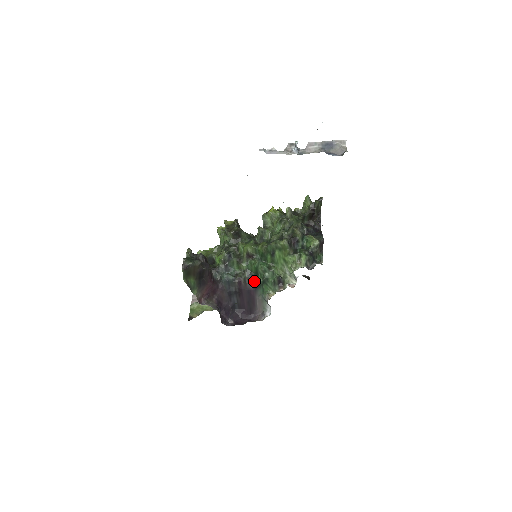
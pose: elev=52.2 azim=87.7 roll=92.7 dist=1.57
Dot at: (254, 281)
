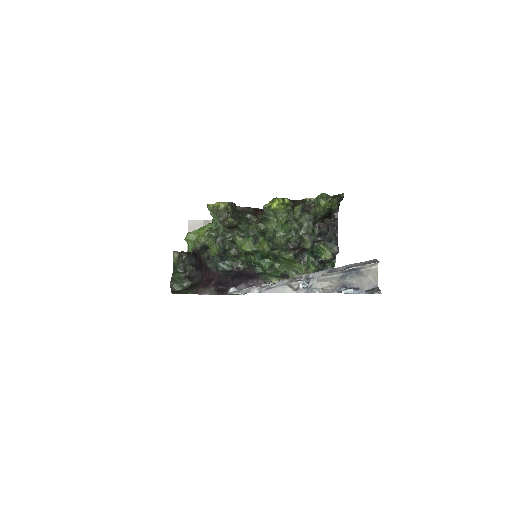
Dot at: (255, 271)
